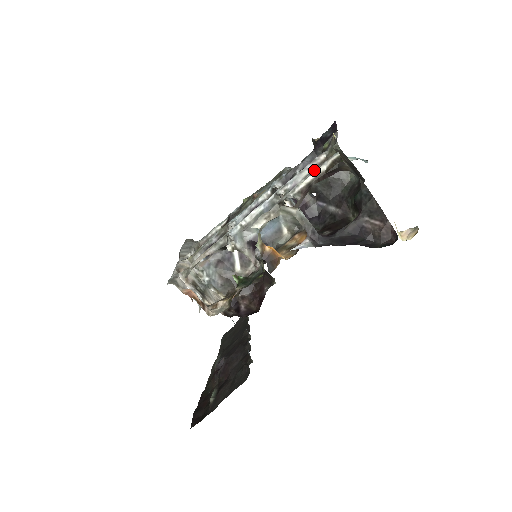
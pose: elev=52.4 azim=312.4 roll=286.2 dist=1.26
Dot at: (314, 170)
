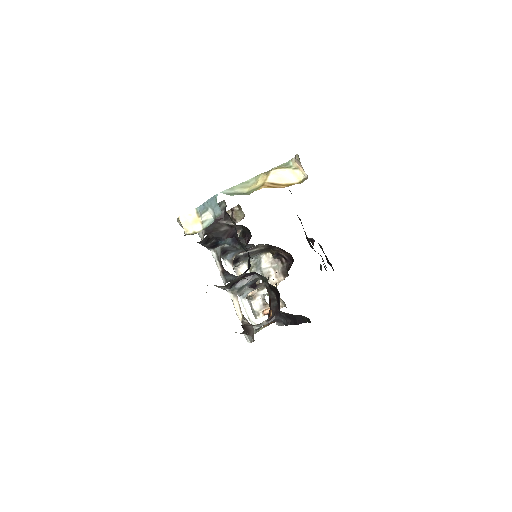
Dot at: occluded
